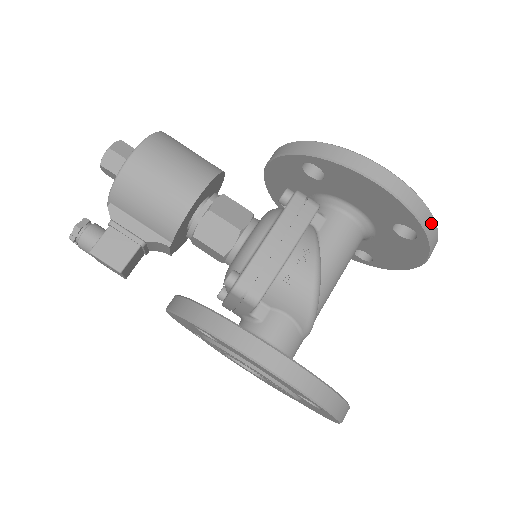
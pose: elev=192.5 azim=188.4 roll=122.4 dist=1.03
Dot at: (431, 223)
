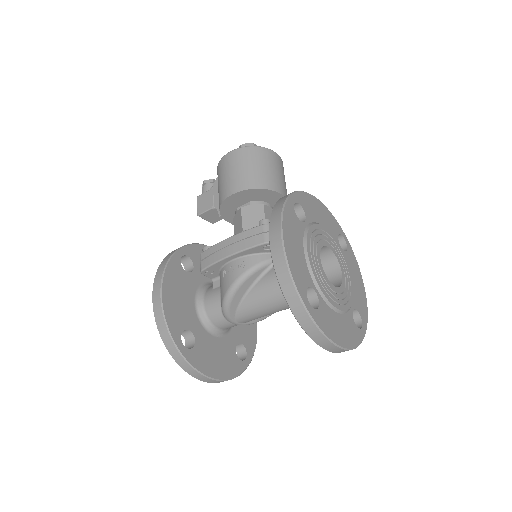
Dot at: (297, 305)
